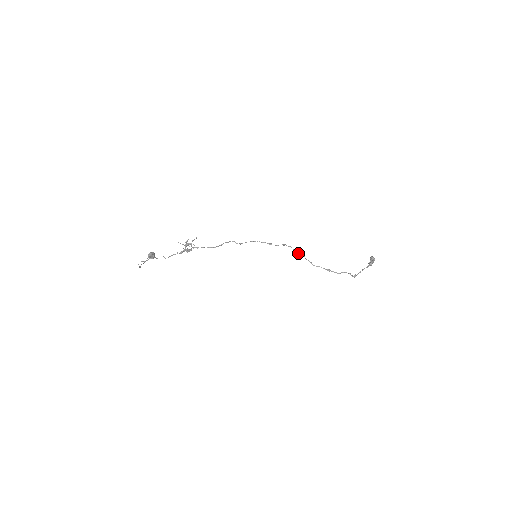
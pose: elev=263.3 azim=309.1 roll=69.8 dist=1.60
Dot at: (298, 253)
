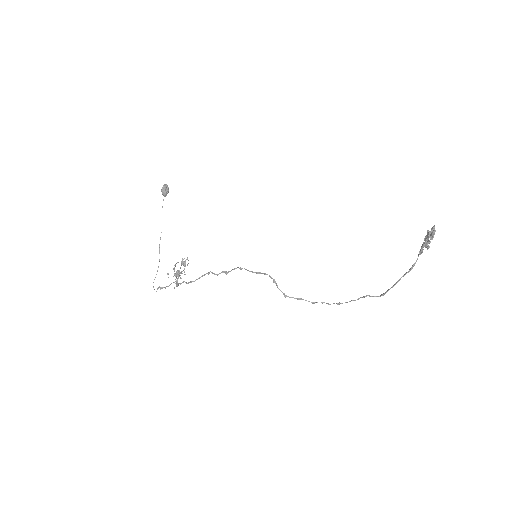
Dot at: occluded
